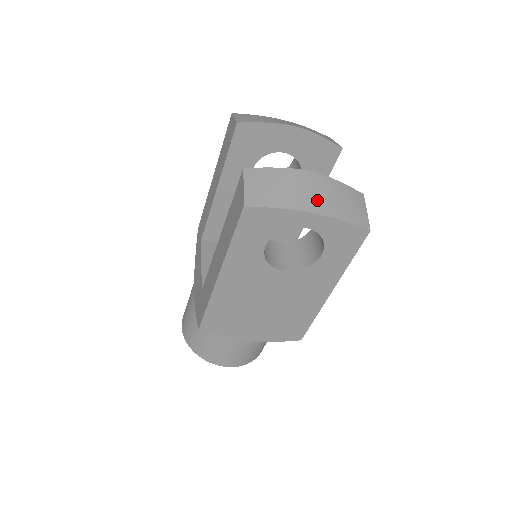
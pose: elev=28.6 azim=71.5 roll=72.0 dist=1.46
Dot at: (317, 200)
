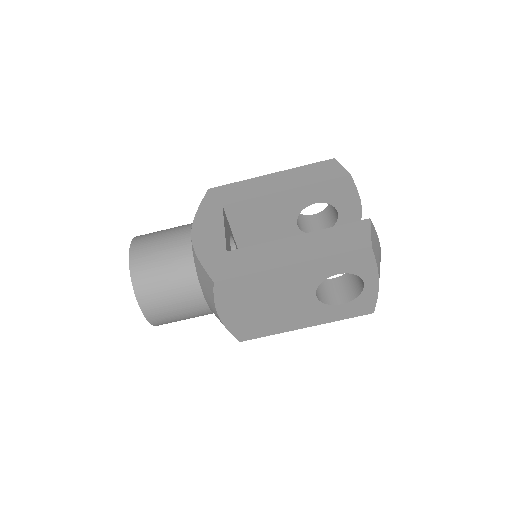
Dot at: occluded
